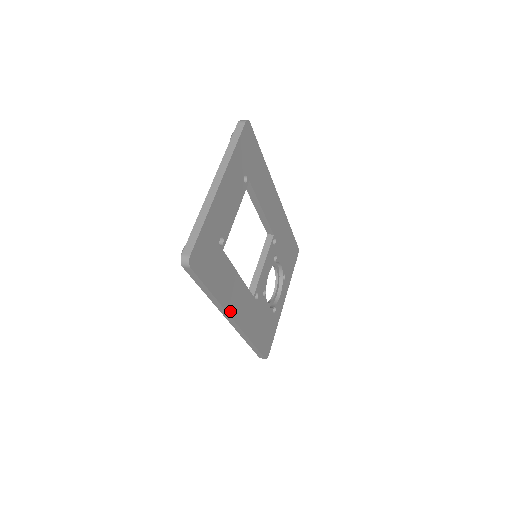
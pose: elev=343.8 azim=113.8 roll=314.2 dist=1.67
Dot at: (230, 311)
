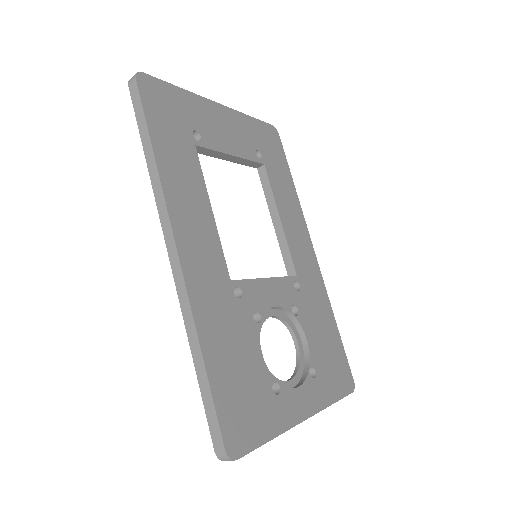
Dot at: (173, 217)
